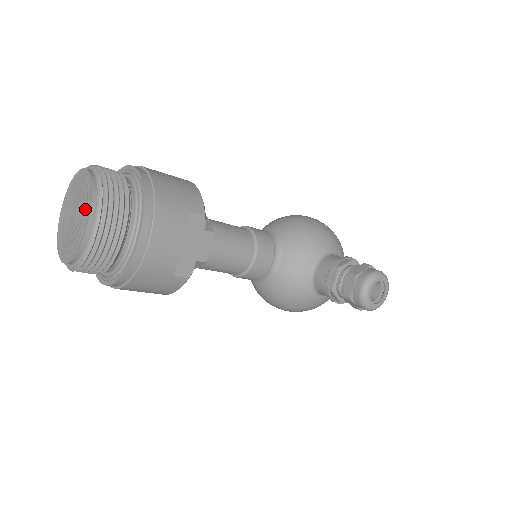
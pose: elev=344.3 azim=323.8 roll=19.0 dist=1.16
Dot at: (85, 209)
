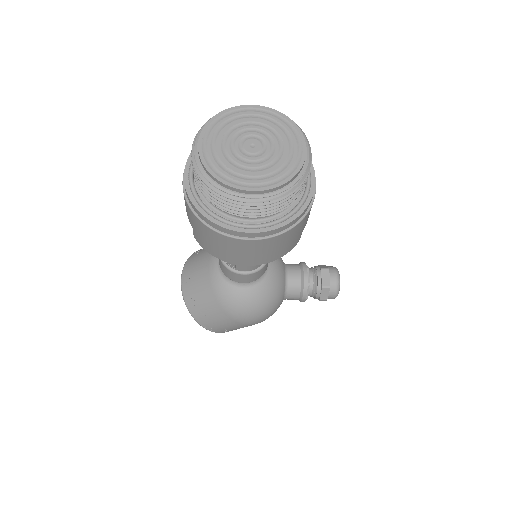
Dot at: (287, 137)
